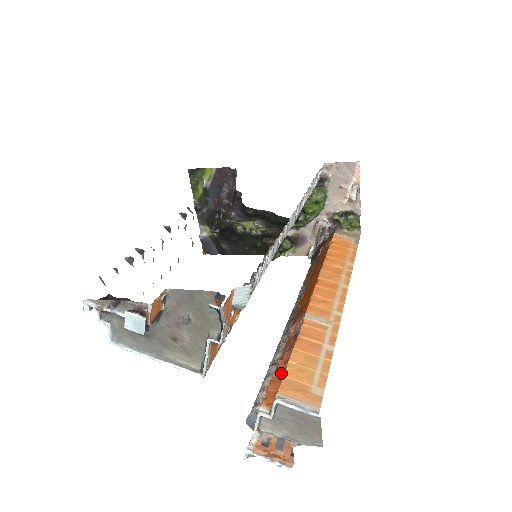
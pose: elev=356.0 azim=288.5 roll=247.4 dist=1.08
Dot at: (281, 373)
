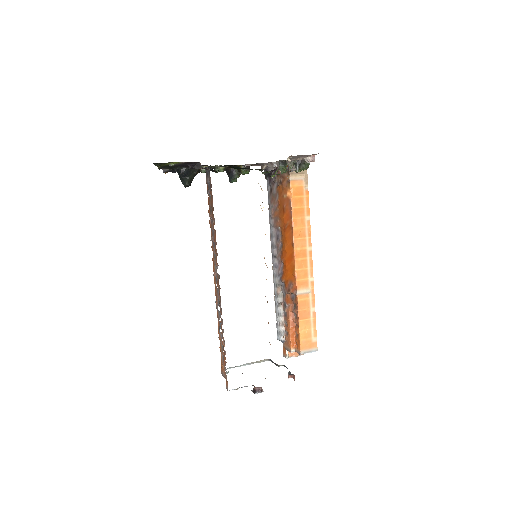
Dot at: (293, 327)
